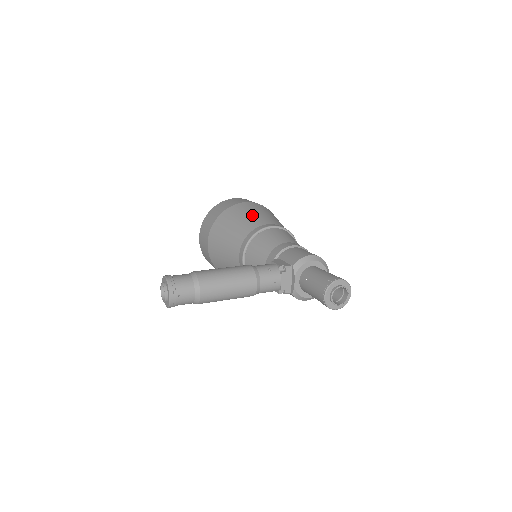
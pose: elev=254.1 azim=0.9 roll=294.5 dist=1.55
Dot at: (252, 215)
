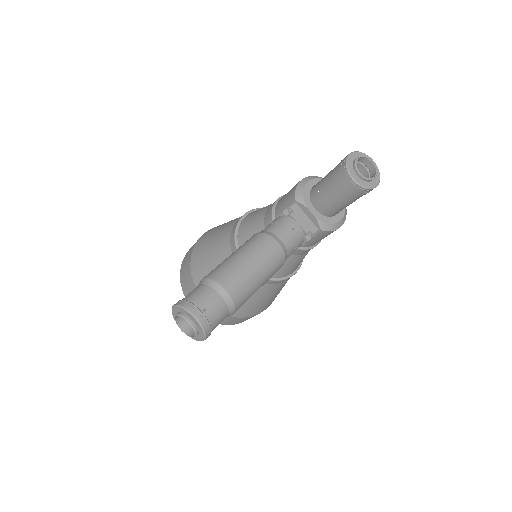
Dot at: (219, 229)
